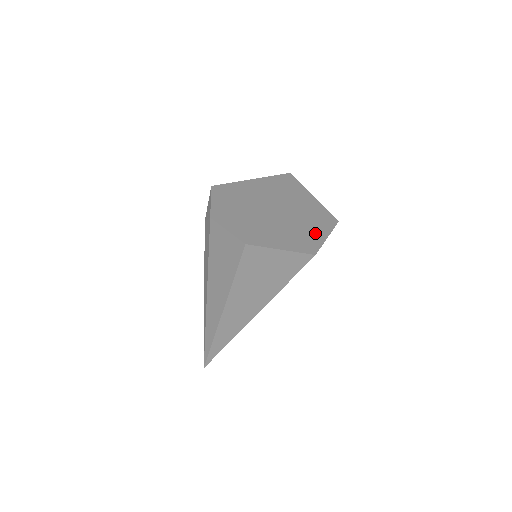
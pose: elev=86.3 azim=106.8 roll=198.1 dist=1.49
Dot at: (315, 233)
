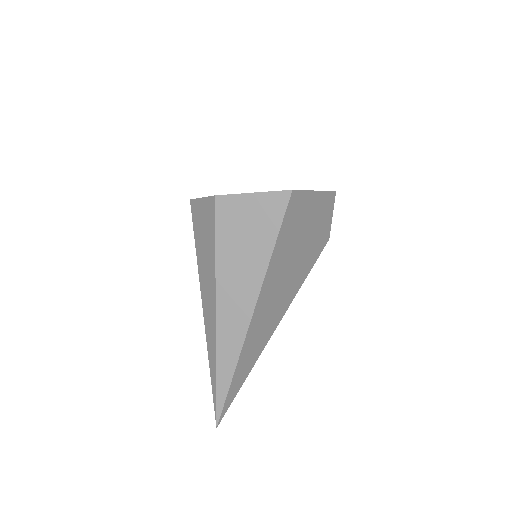
Dot at: occluded
